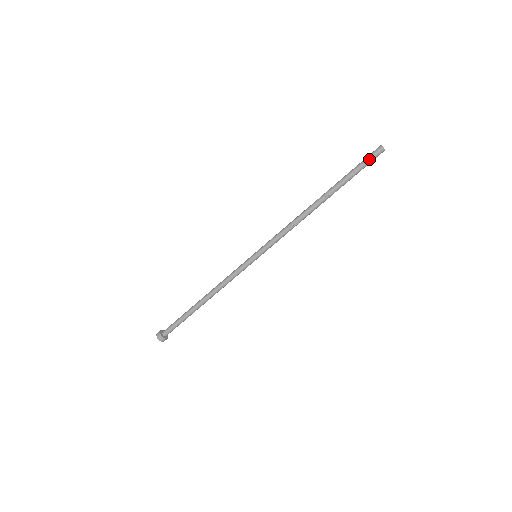
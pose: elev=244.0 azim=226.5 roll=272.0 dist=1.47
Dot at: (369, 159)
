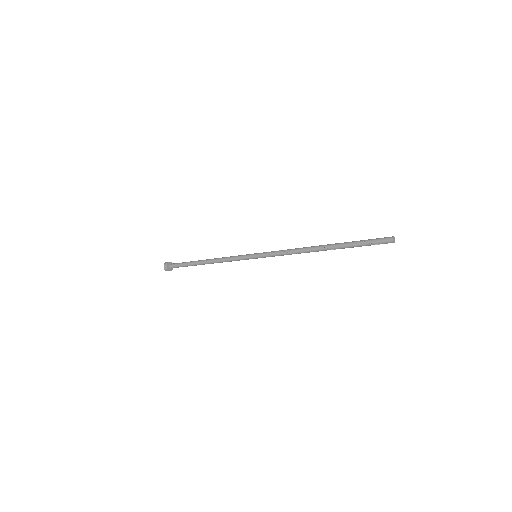
Dot at: (377, 243)
